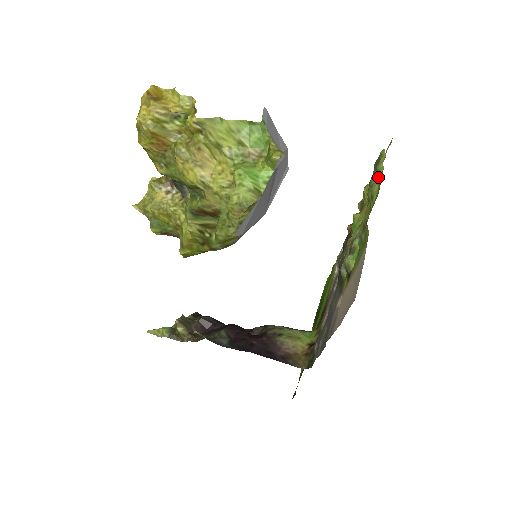
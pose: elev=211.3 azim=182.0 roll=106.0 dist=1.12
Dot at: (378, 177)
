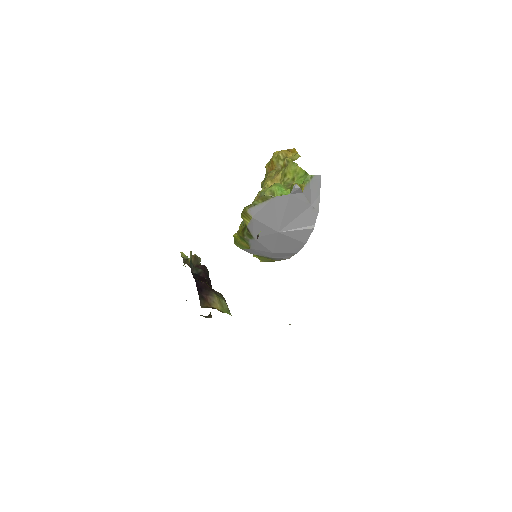
Dot at: occluded
